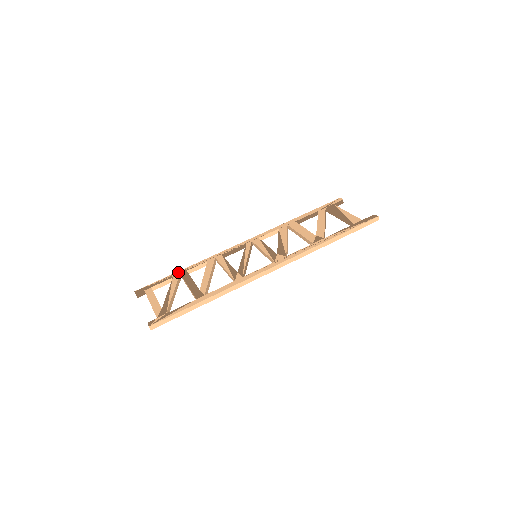
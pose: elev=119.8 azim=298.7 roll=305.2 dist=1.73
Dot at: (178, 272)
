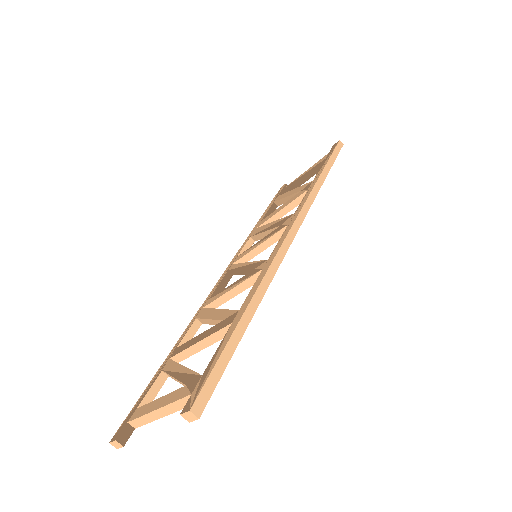
Dot at: (164, 361)
